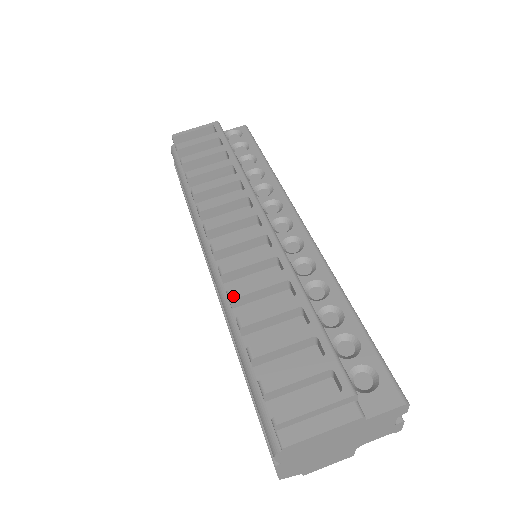
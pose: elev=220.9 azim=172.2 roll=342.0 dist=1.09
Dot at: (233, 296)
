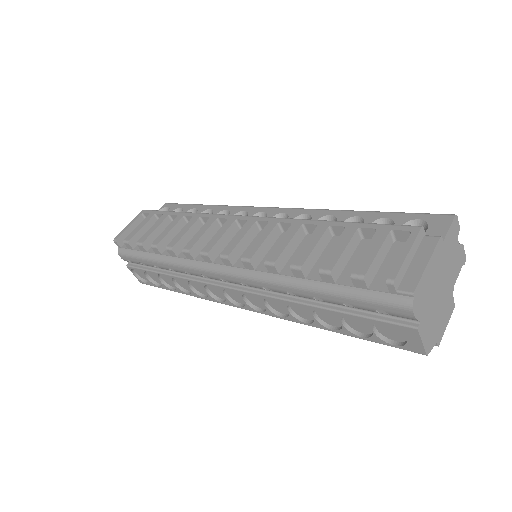
Dot at: (273, 260)
